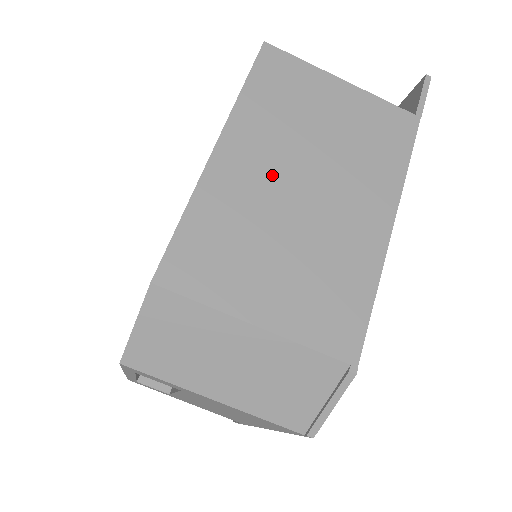
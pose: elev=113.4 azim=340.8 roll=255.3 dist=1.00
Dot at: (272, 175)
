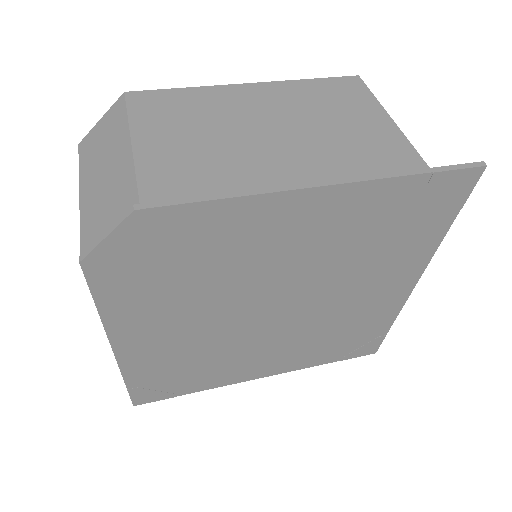
Dot at: (259, 112)
